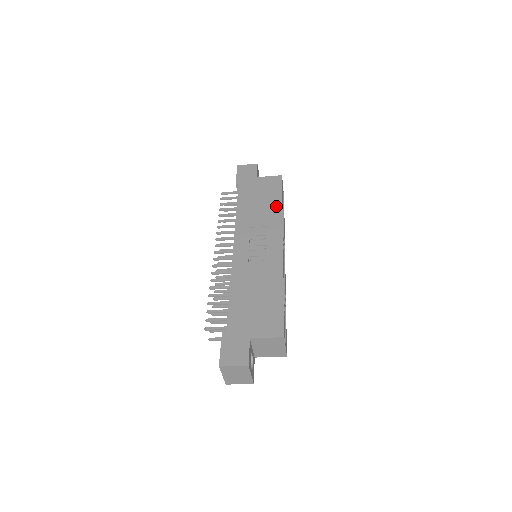
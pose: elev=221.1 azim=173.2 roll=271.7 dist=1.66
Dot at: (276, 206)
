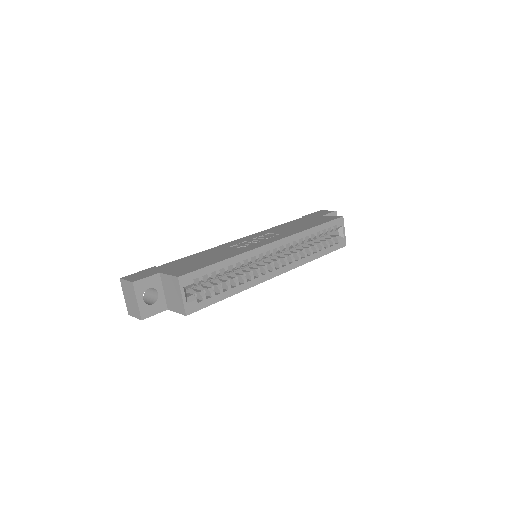
Dot at: (307, 227)
